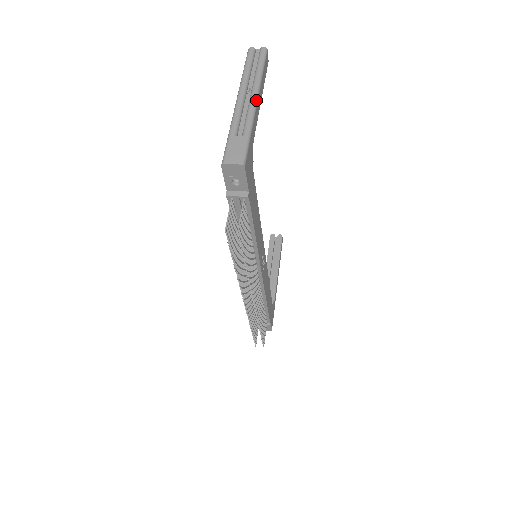
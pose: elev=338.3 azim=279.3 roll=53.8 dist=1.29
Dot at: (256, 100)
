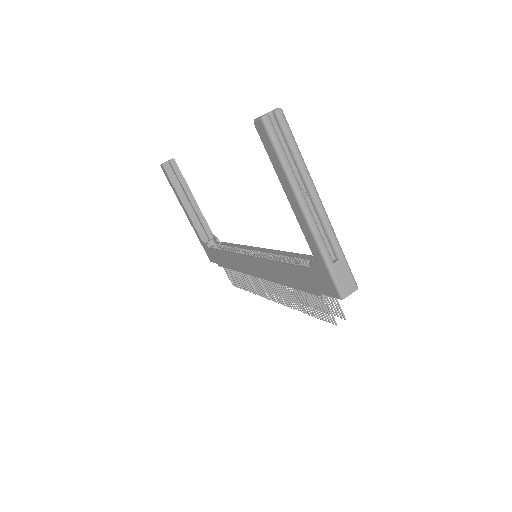
Dot at: (322, 204)
